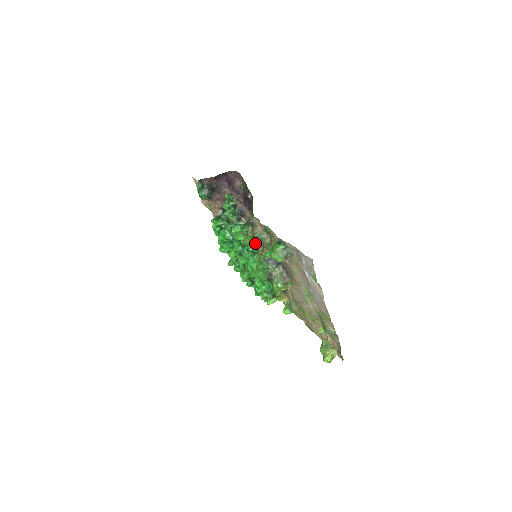
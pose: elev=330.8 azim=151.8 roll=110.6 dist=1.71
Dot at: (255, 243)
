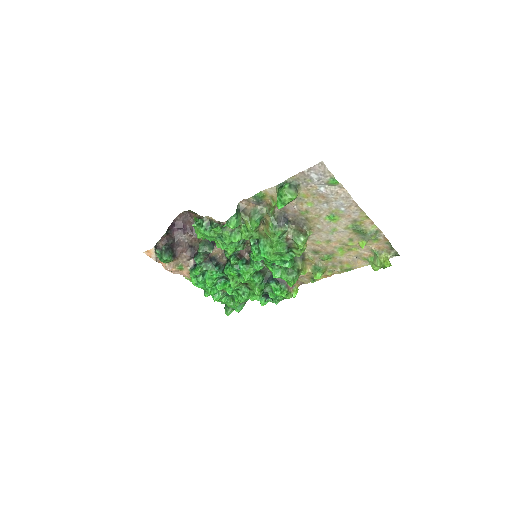
Dot at: (256, 221)
